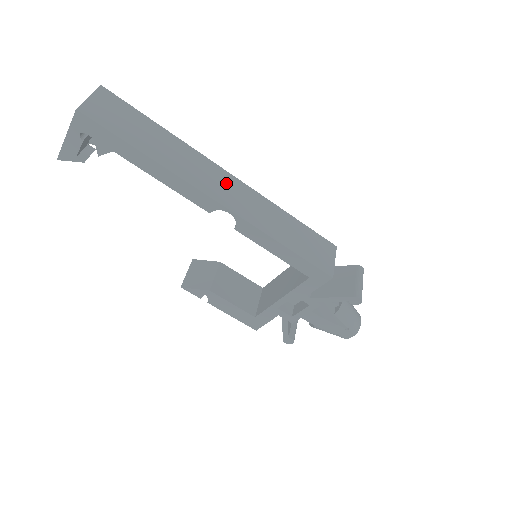
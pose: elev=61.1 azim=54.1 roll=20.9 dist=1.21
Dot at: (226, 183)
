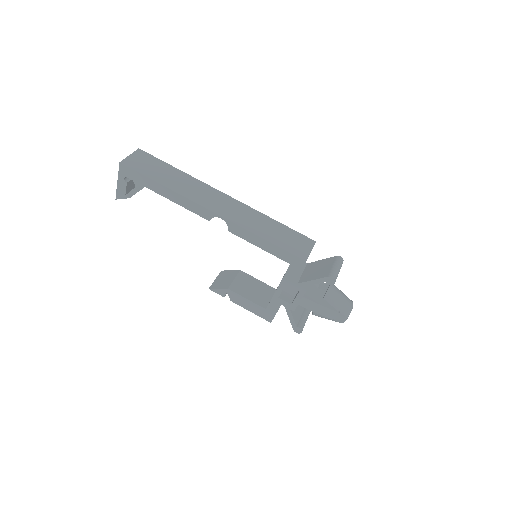
Dot at: (221, 200)
